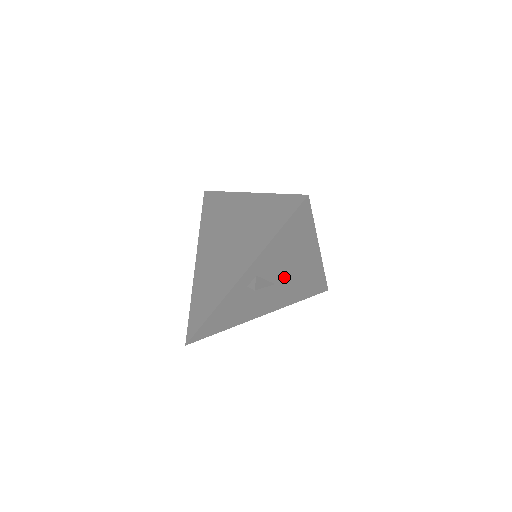
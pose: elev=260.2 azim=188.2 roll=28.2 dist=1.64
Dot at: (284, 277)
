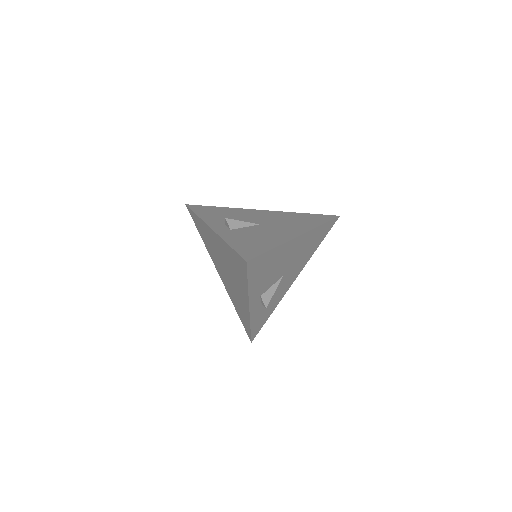
Dot at: (286, 268)
